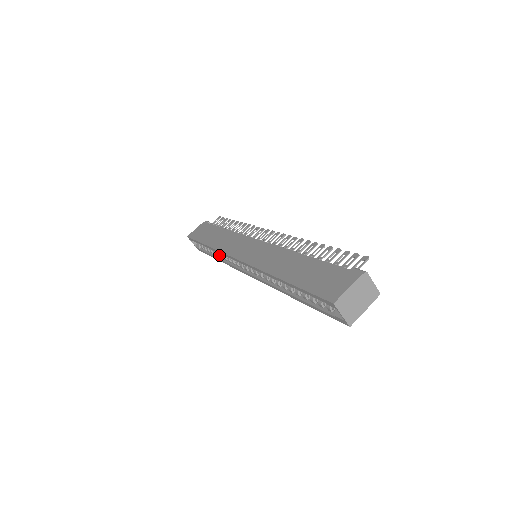
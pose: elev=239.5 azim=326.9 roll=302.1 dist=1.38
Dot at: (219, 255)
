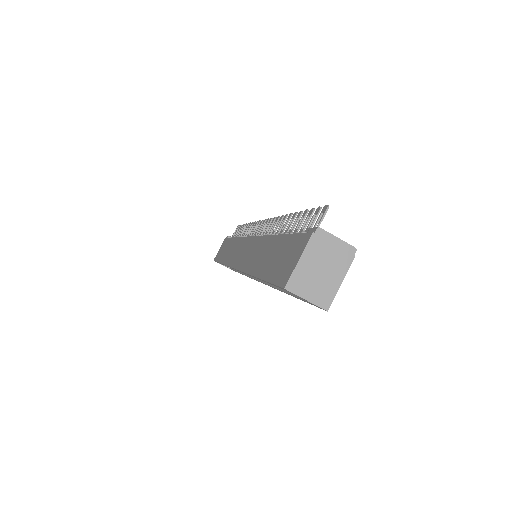
Dot at: occluded
